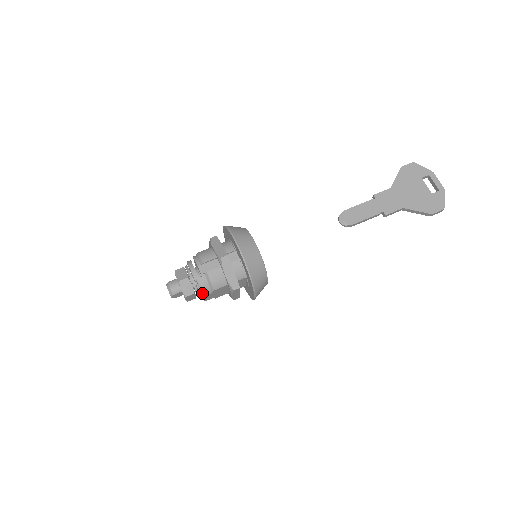
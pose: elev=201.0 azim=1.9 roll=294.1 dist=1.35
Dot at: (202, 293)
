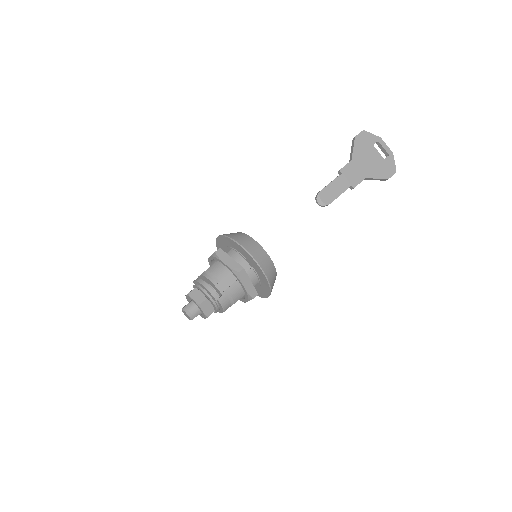
Dot at: (224, 309)
